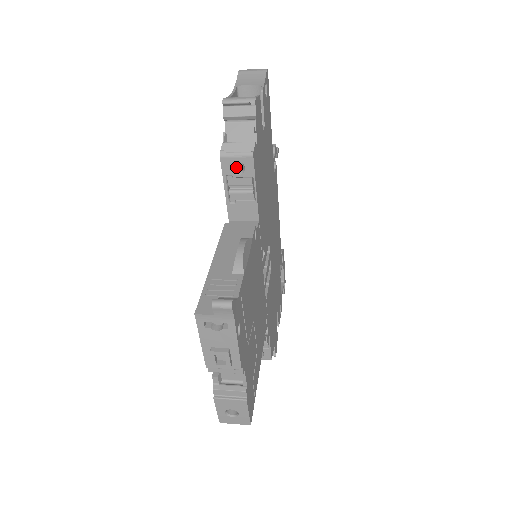
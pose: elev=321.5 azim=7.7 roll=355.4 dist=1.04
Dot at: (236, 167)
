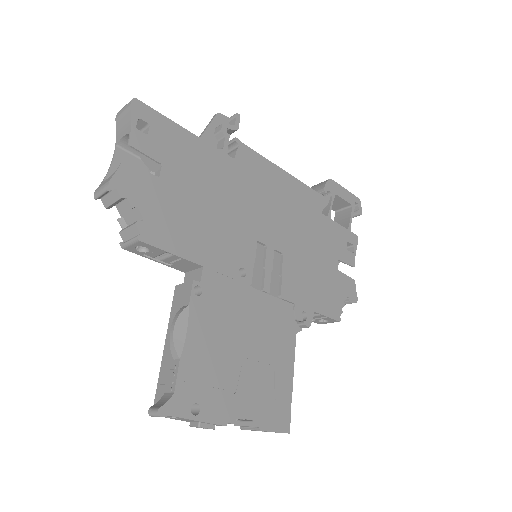
Dot at: occluded
